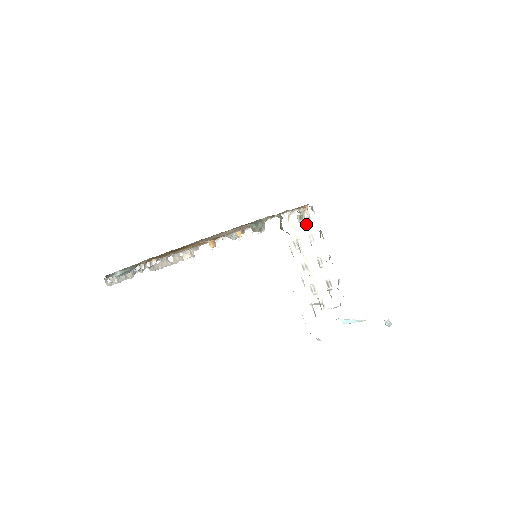
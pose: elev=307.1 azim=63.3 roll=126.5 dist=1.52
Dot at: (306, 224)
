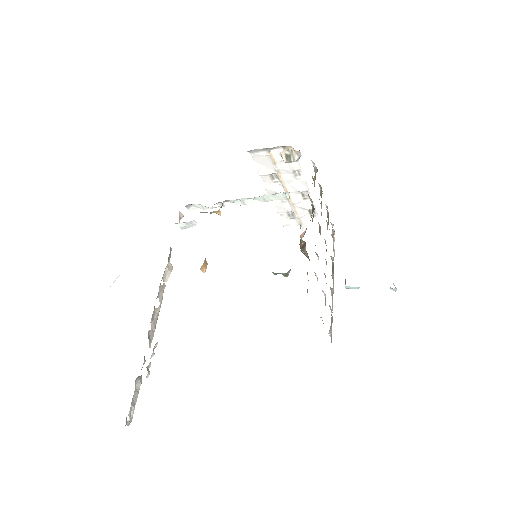
Dot at: occluded
